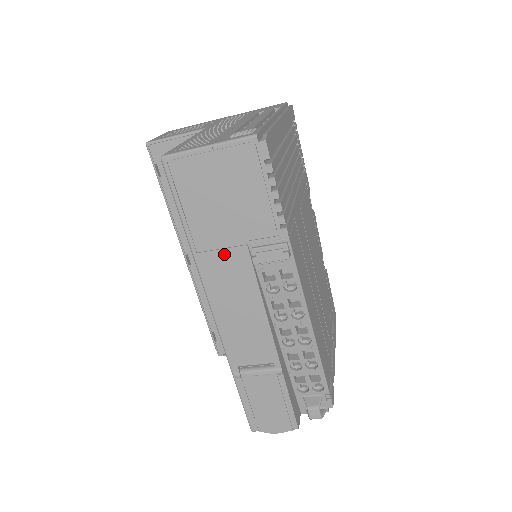
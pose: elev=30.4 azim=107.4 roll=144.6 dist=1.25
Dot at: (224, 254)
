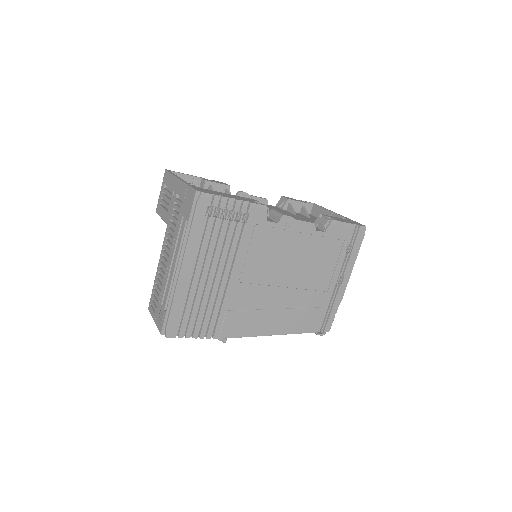
Dot at: occluded
